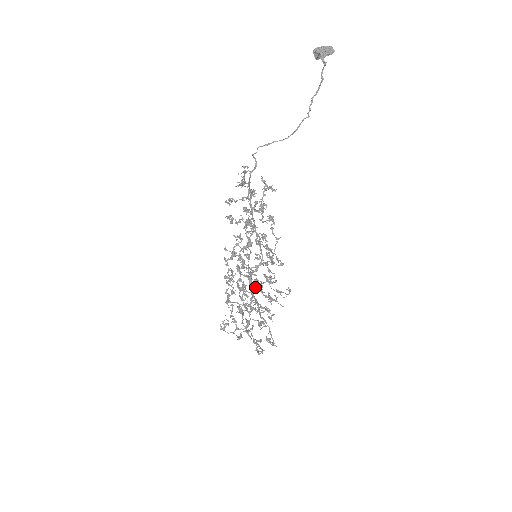
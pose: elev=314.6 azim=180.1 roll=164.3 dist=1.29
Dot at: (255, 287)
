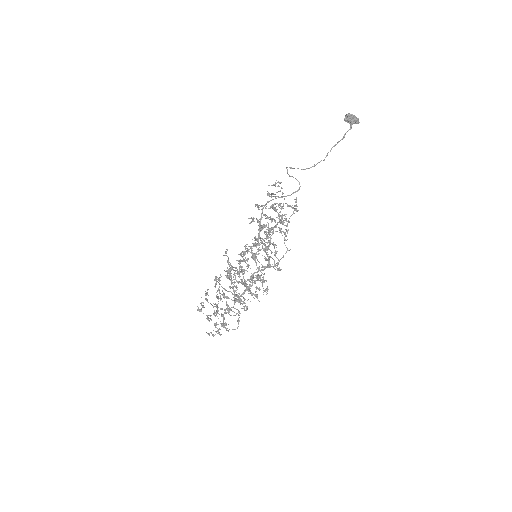
Dot at: (244, 281)
